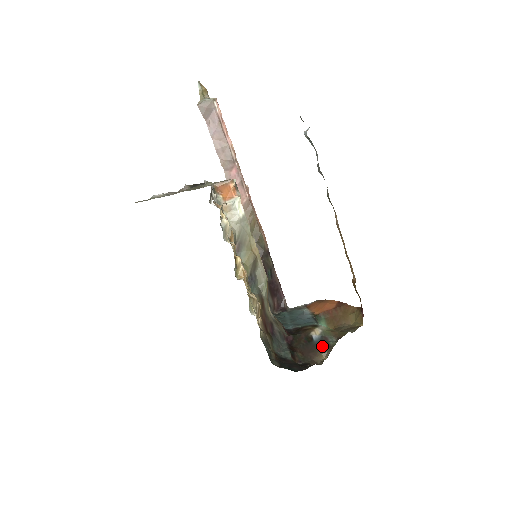
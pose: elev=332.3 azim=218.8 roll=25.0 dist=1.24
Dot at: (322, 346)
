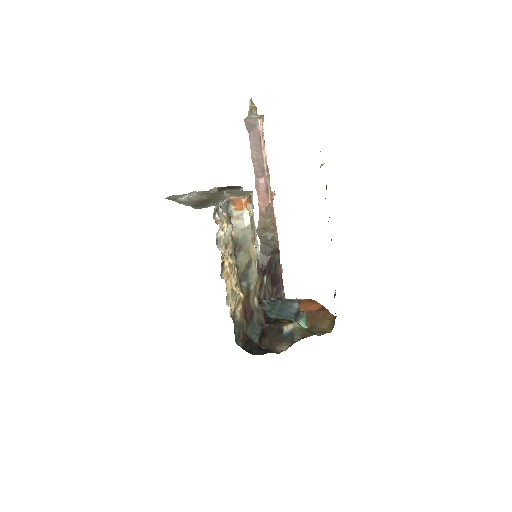
Dot at: (287, 340)
